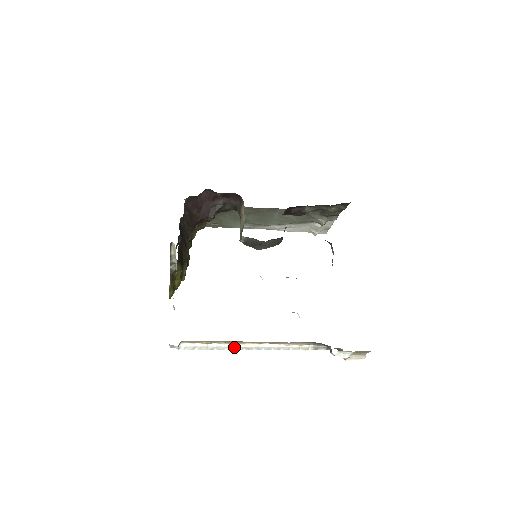
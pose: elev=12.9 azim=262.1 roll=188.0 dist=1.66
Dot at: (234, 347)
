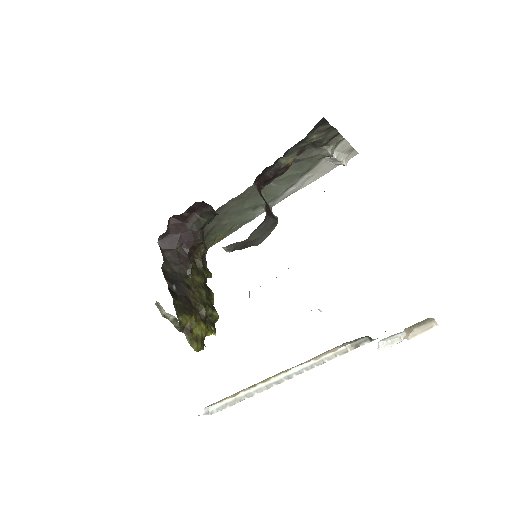
Dot at: (262, 387)
